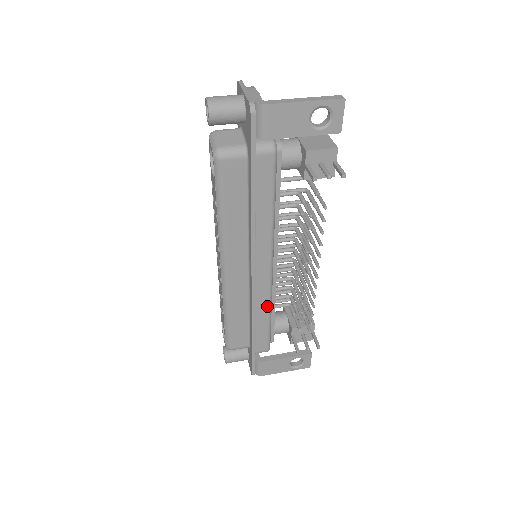
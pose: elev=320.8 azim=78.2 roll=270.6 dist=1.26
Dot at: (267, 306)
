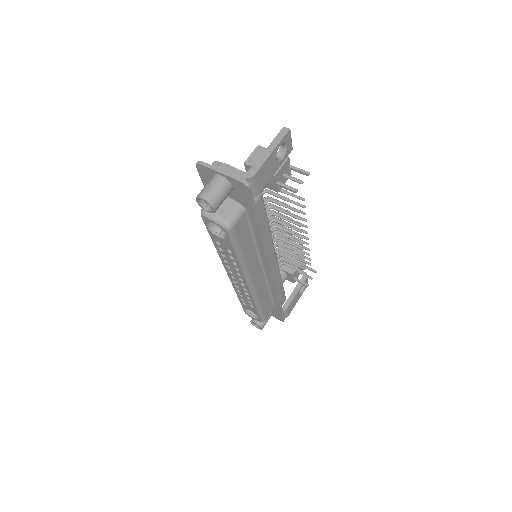
Dot at: (279, 278)
